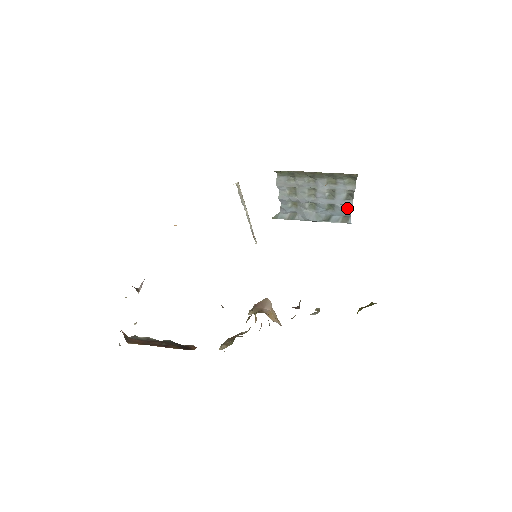
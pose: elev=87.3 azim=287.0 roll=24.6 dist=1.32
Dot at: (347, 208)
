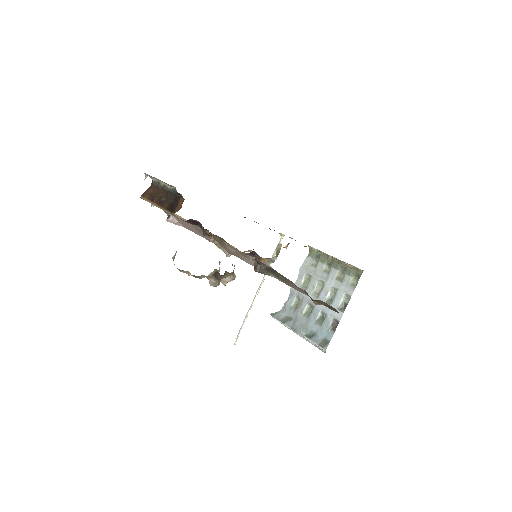
Dot at: (333, 328)
